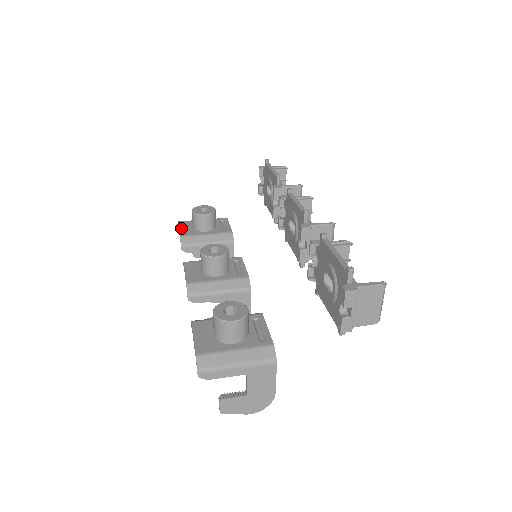
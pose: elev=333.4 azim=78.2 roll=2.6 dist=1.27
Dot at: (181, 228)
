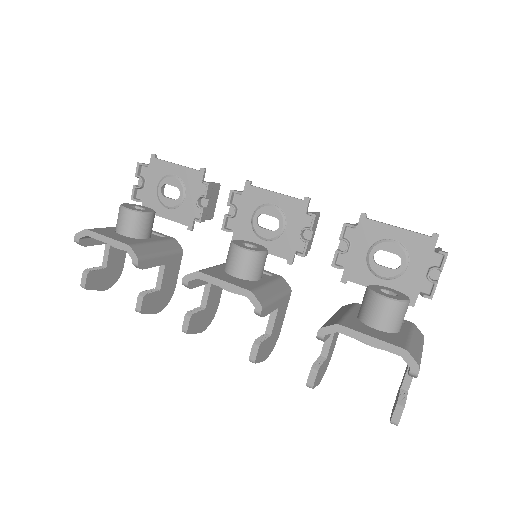
Dot at: (109, 236)
